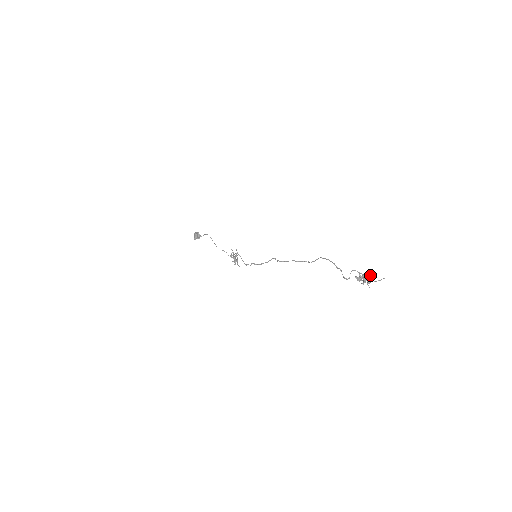
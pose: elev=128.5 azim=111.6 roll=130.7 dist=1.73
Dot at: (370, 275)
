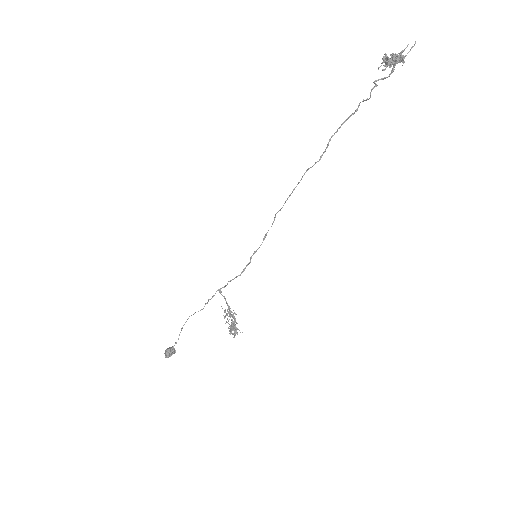
Dot at: (397, 57)
